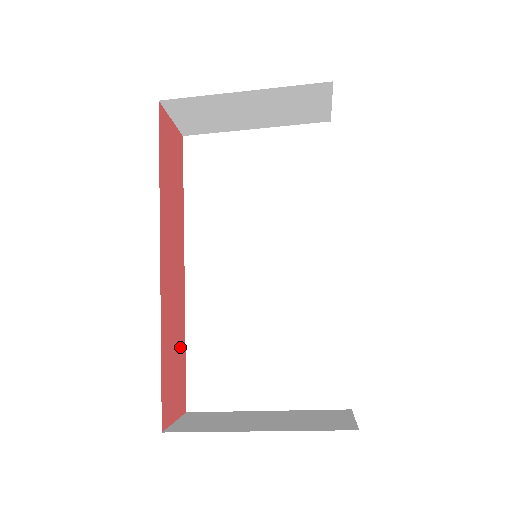
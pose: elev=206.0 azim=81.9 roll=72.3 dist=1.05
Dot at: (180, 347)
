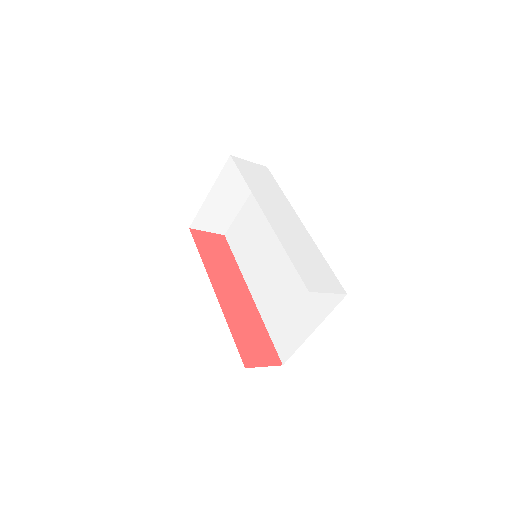
Dot at: (259, 331)
